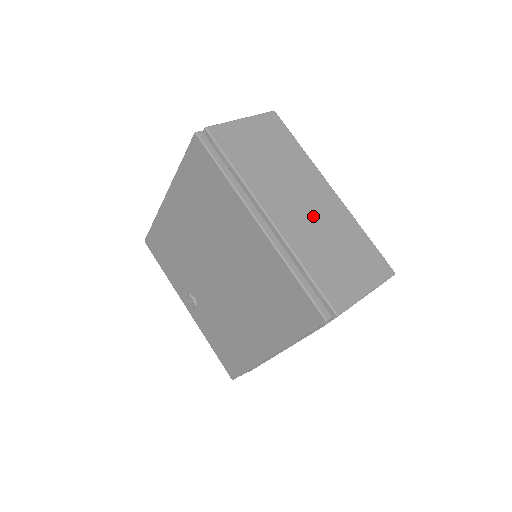
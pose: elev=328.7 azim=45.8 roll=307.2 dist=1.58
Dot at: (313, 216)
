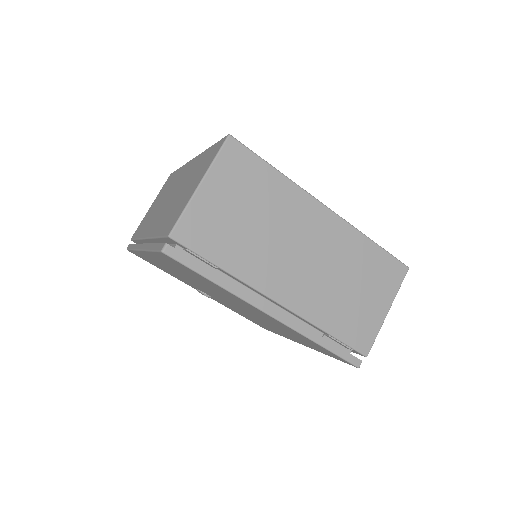
Dot at: (319, 264)
